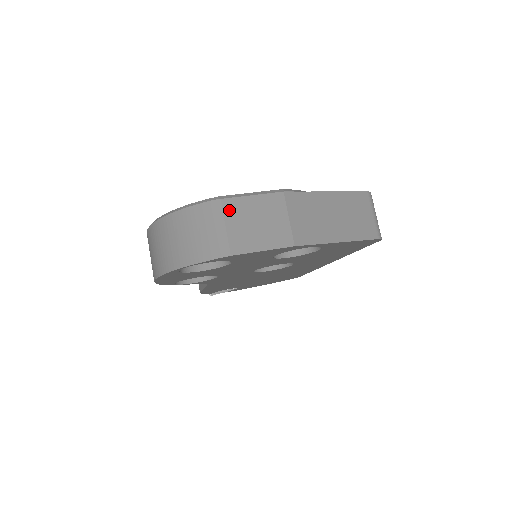
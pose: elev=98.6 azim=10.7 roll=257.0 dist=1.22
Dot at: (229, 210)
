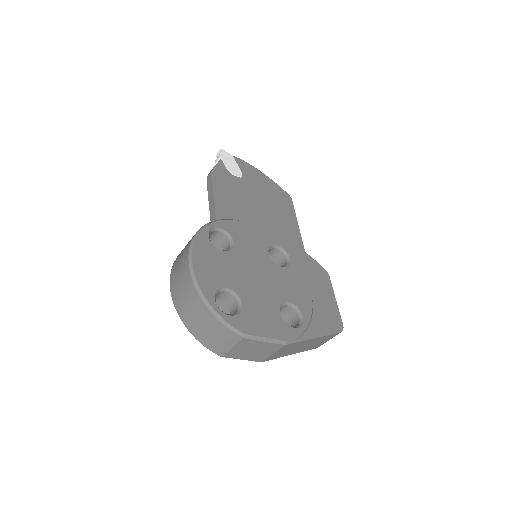
Dot at: (243, 343)
